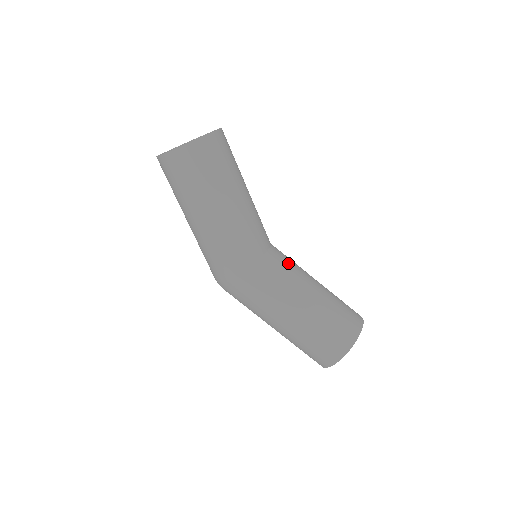
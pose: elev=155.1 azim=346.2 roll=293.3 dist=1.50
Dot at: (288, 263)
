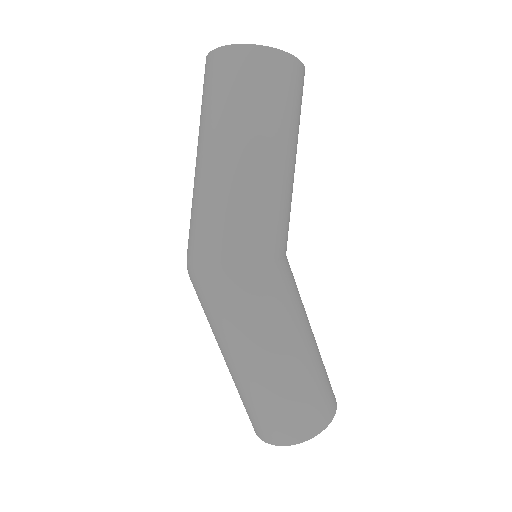
Dot at: occluded
